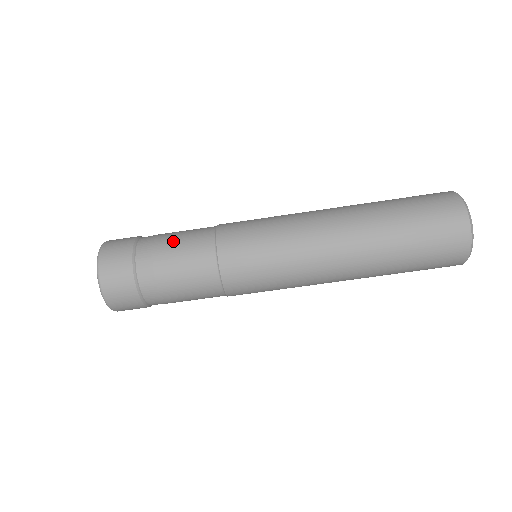
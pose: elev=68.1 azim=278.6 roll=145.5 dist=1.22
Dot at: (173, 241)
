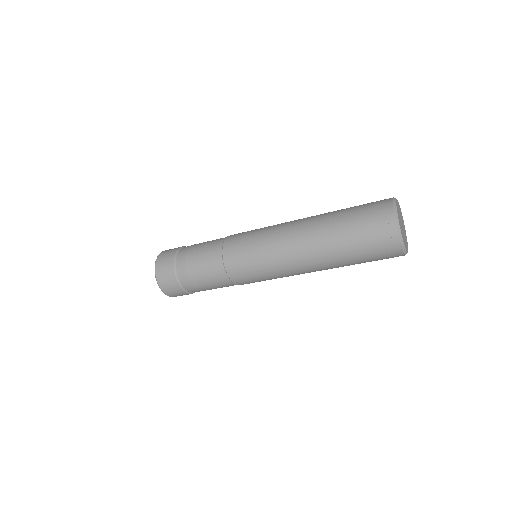
Dot at: (198, 250)
